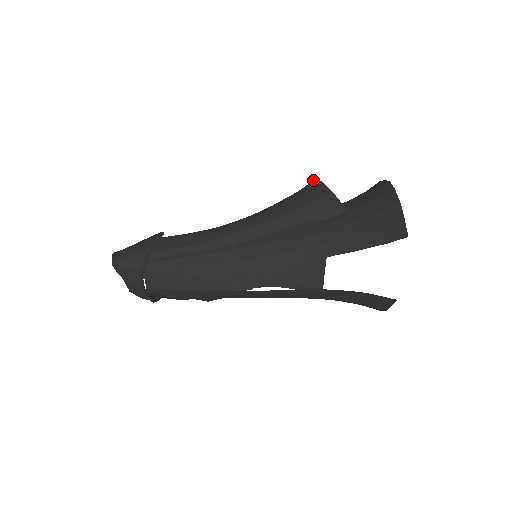
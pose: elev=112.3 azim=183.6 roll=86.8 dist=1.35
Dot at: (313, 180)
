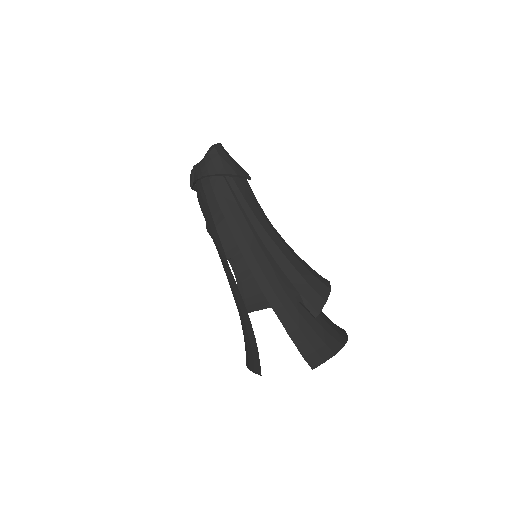
Dot at: occluded
